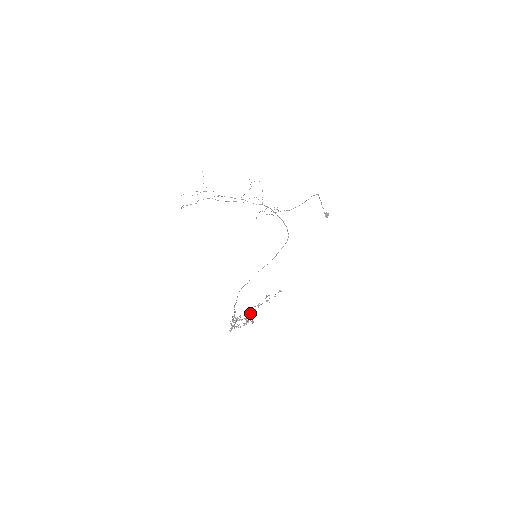
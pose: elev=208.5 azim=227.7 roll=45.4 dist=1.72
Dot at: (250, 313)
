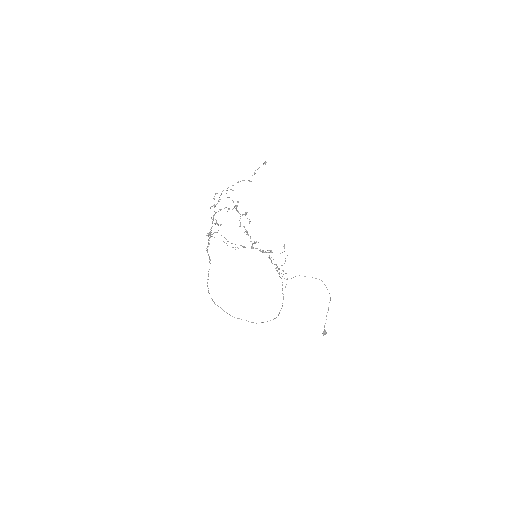
Dot at: occluded
